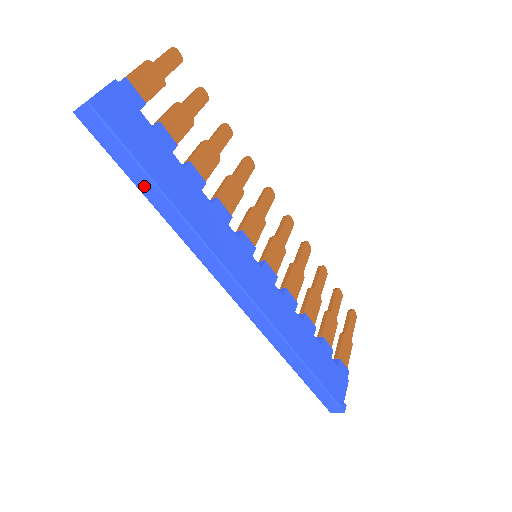
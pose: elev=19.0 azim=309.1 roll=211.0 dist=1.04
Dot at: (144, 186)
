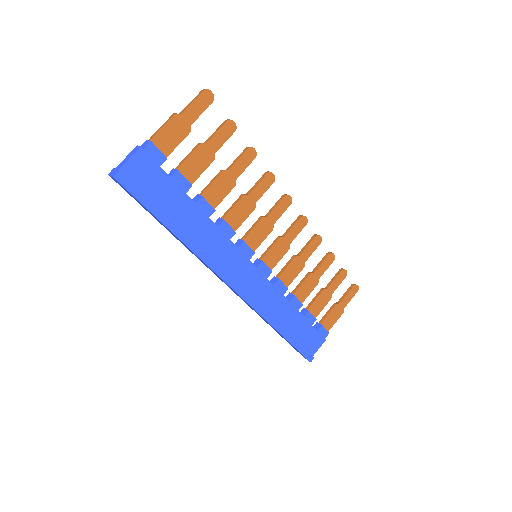
Dot at: (159, 221)
